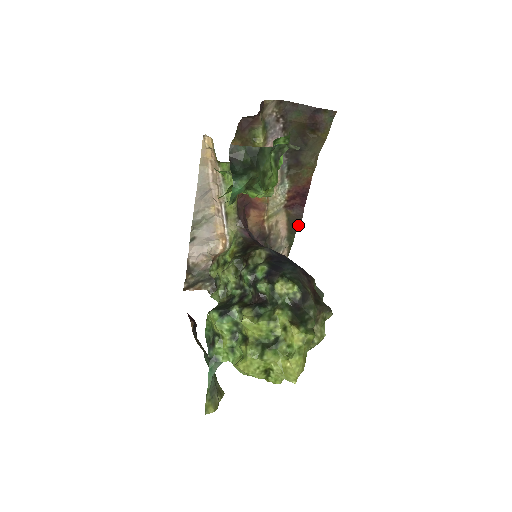
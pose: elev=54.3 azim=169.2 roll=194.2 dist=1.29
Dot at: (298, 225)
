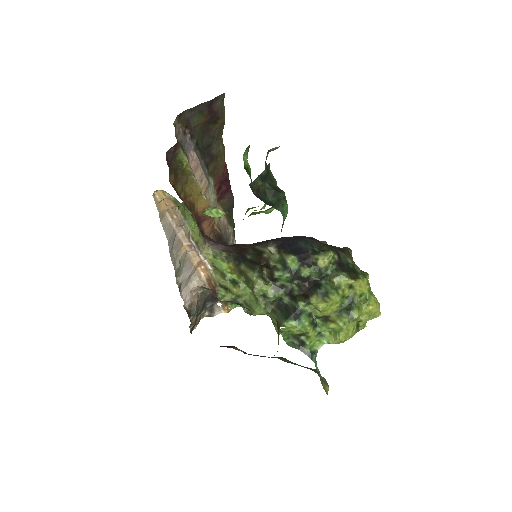
Dot at: (233, 207)
